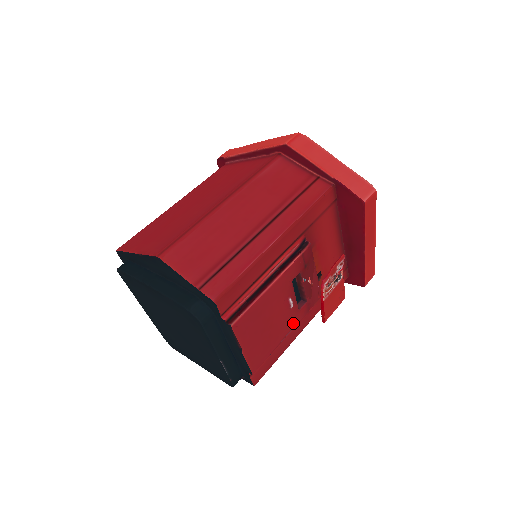
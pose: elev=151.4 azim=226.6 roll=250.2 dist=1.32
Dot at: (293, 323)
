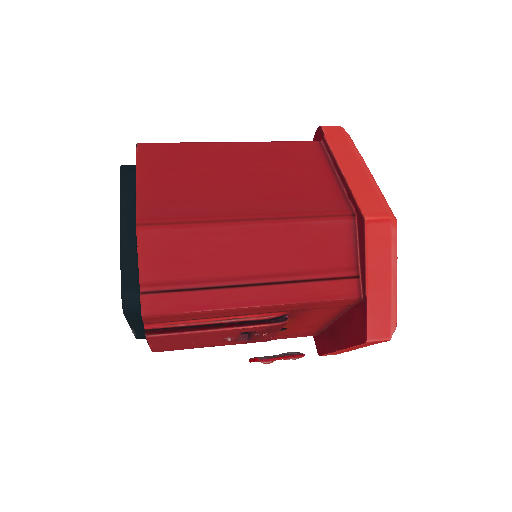
Dot at: (222, 344)
